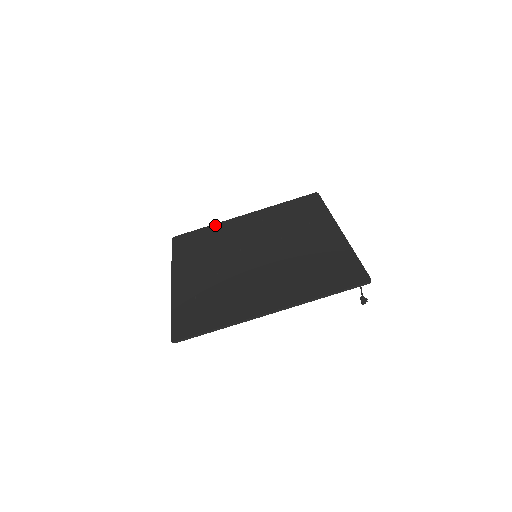
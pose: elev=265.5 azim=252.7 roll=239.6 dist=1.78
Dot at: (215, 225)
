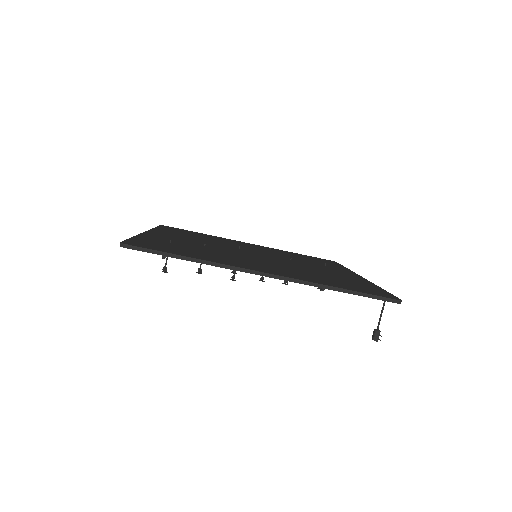
Dot at: (215, 236)
